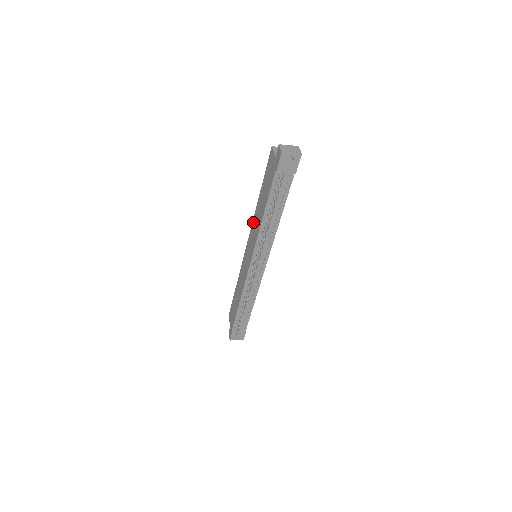
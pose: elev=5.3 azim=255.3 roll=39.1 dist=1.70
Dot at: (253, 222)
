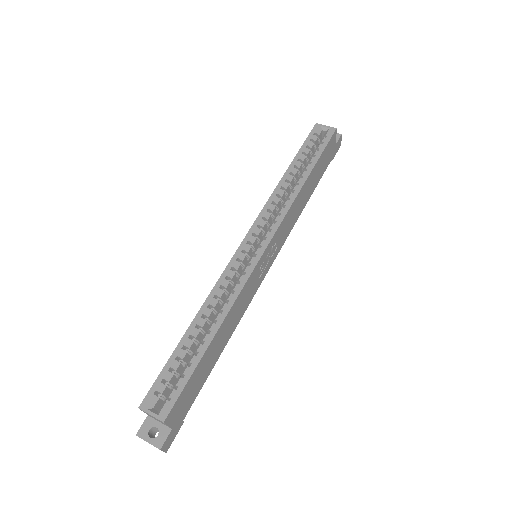
Dot at: (215, 287)
